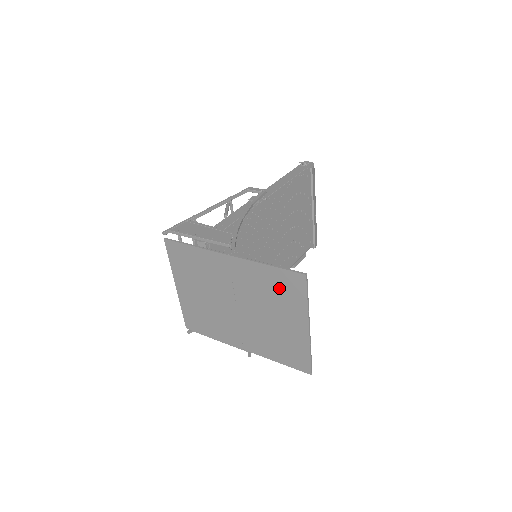
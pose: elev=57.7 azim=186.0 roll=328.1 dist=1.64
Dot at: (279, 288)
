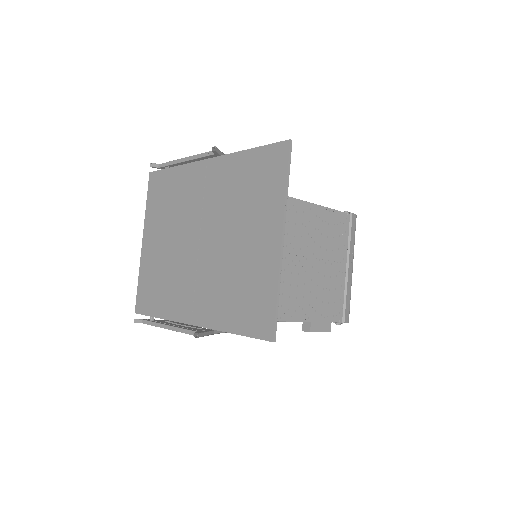
Dot at: (254, 181)
